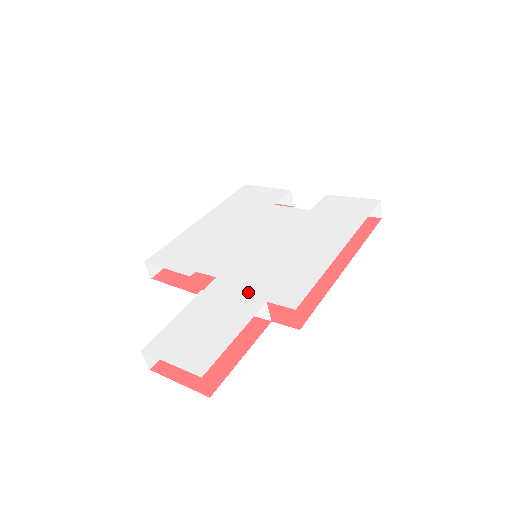
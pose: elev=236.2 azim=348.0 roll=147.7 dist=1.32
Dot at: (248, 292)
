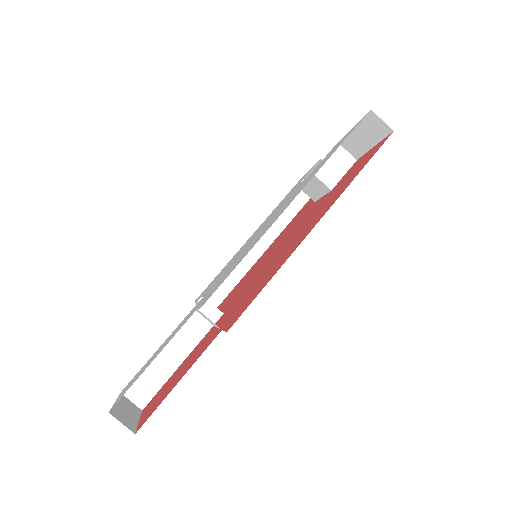
Dot at: (200, 303)
